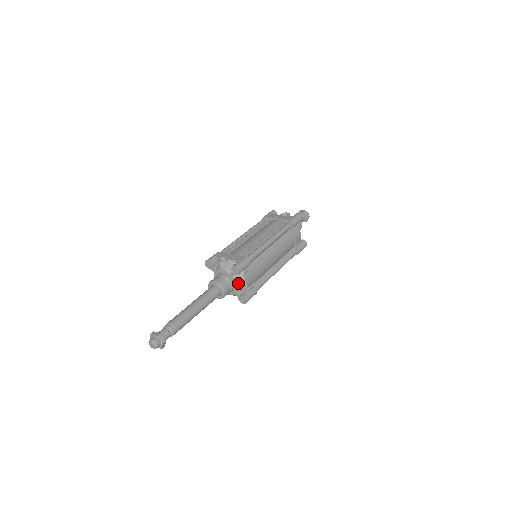
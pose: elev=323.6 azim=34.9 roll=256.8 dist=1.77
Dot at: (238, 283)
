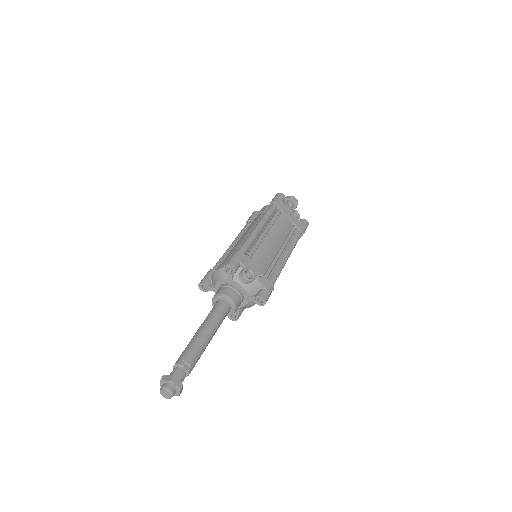
Dot at: (247, 305)
